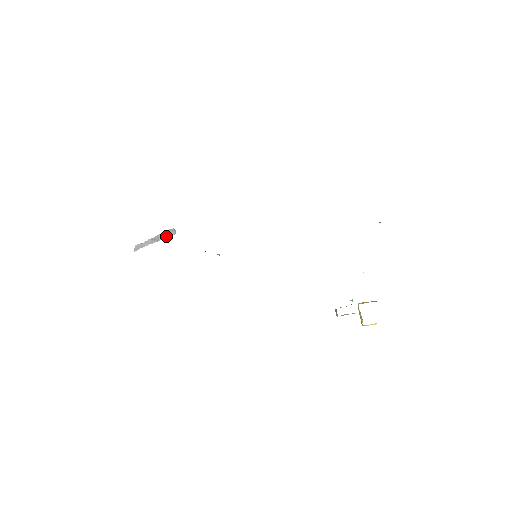
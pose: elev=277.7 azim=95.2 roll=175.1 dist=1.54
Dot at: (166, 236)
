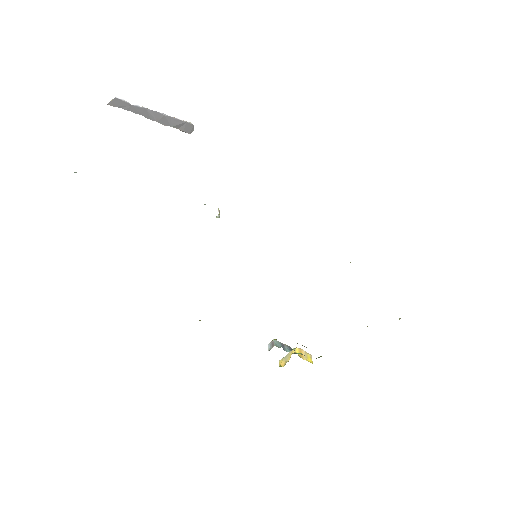
Dot at: (174, 125)
